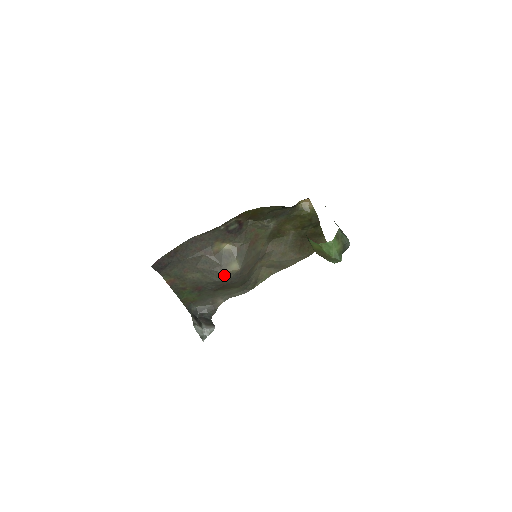
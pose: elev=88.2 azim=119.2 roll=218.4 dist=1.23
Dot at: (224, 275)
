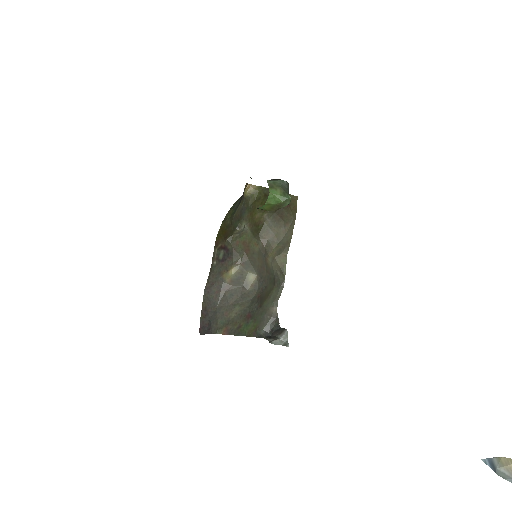
Dot at: (251, 290)
